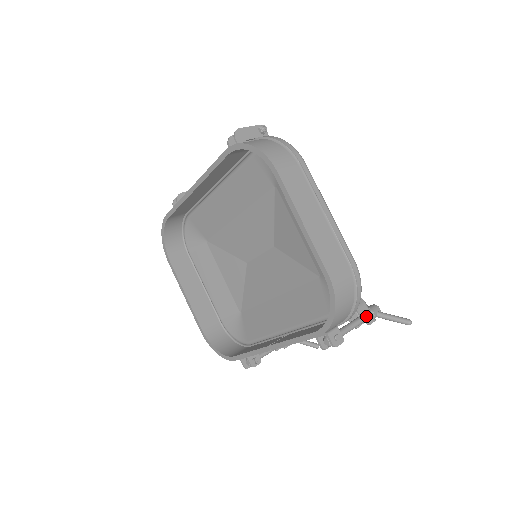
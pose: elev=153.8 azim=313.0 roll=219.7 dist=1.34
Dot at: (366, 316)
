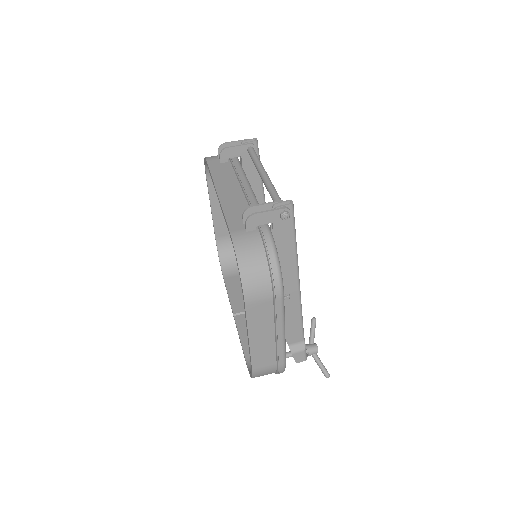
Dot at: (298, 358)
